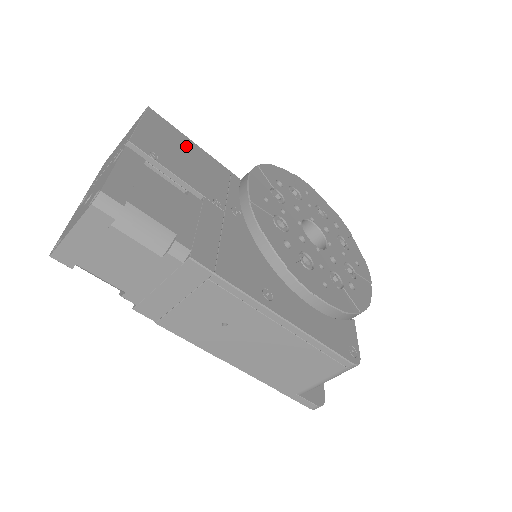
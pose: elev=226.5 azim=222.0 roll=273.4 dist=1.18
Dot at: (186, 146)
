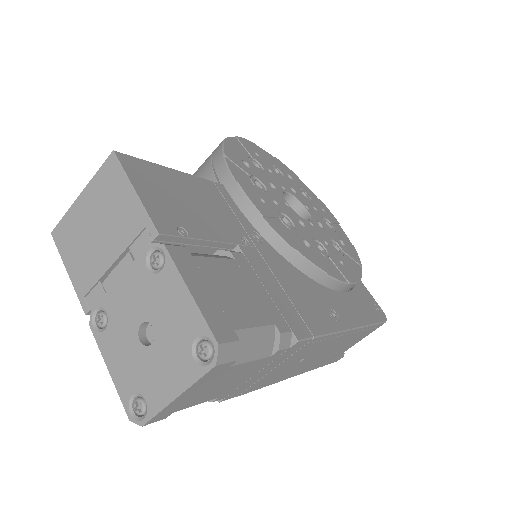
Dot at: (176, 183)
